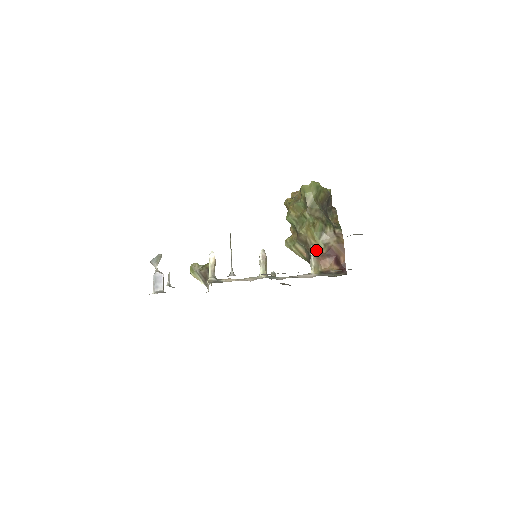
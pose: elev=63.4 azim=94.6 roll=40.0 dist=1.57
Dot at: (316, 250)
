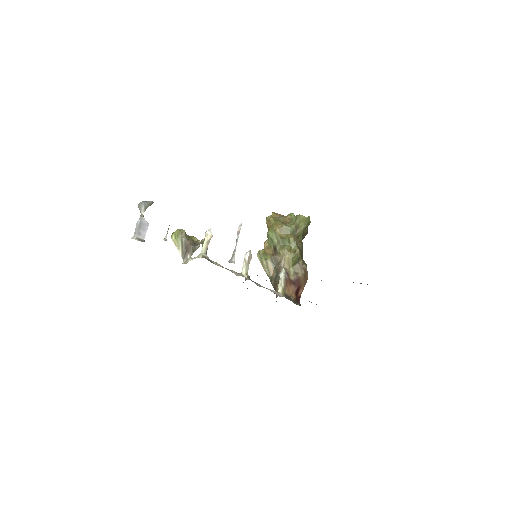
Dot at: (287, 274)
